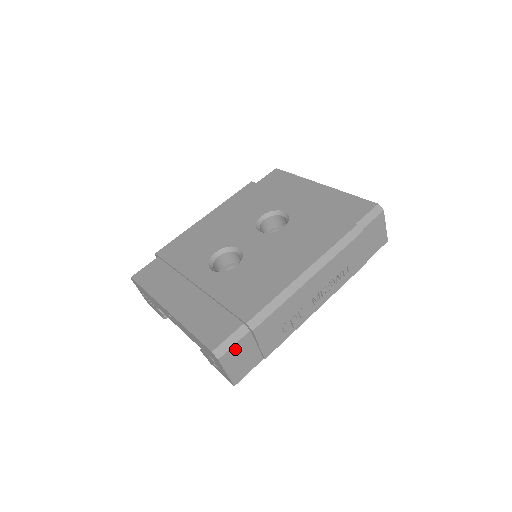
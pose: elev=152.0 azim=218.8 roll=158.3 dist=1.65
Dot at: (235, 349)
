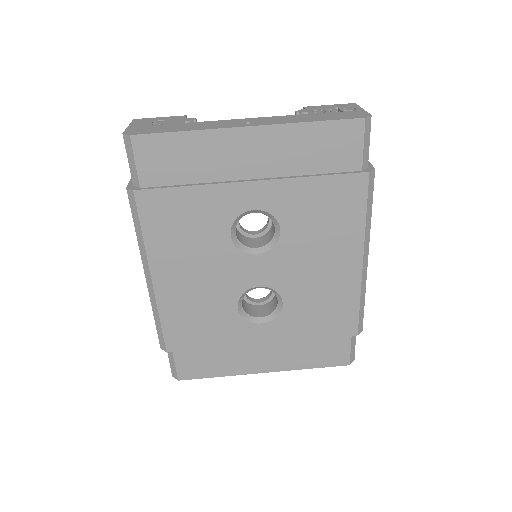
Dot at: occluded
